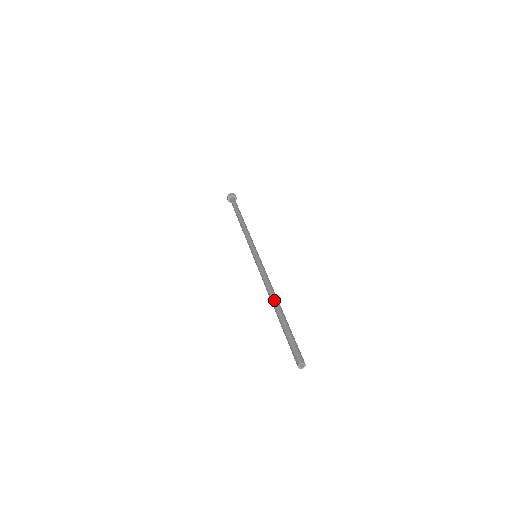
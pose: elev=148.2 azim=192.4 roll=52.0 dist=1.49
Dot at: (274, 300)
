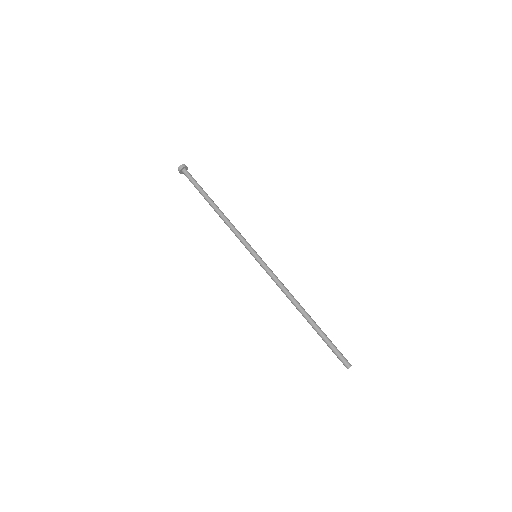
Dot at: (301, 310)
